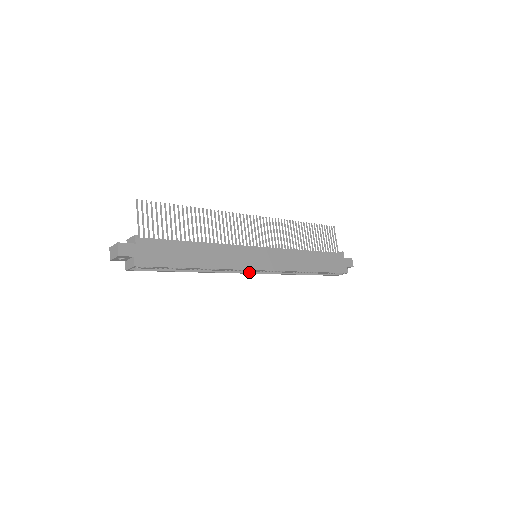
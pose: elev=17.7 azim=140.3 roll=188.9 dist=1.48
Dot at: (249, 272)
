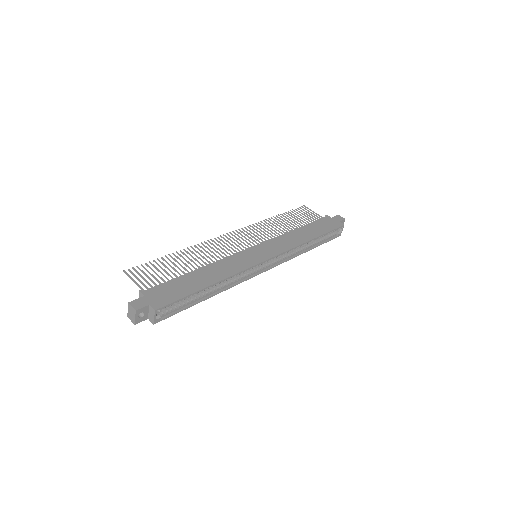
Dot at: (261, 271)
